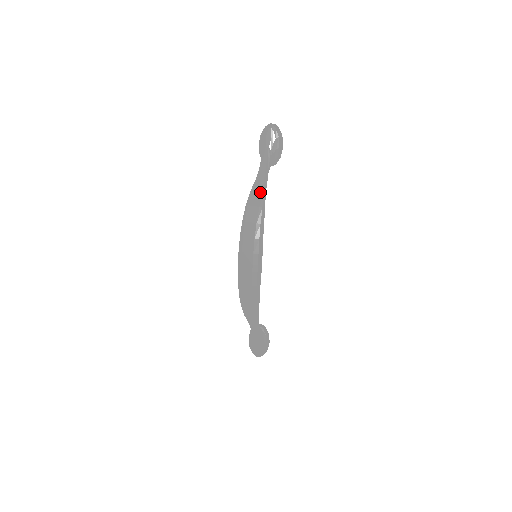
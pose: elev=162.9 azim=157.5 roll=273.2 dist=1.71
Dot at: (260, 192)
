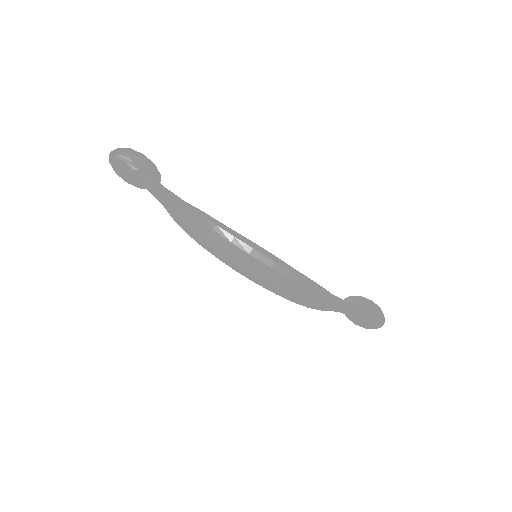
Dot at: (179, 206)
